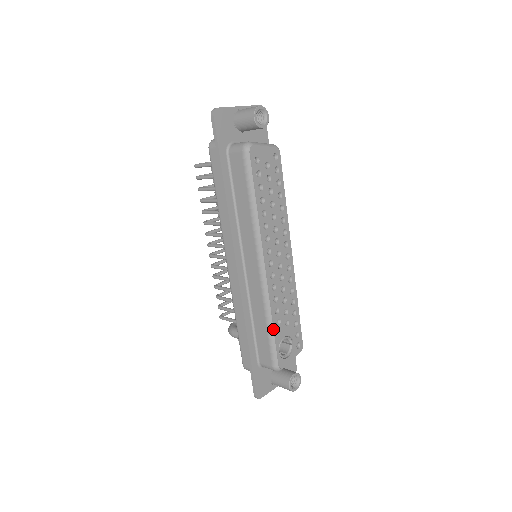
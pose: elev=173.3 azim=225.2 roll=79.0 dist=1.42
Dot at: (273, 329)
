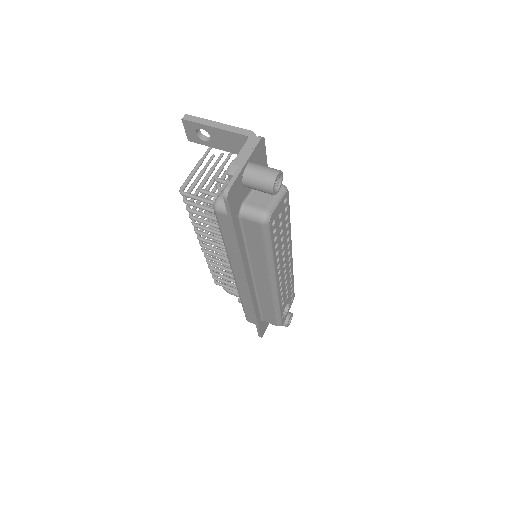
Dot at: (280, 311)
